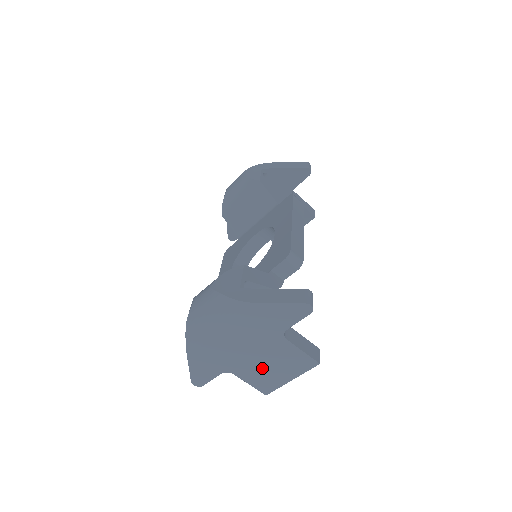
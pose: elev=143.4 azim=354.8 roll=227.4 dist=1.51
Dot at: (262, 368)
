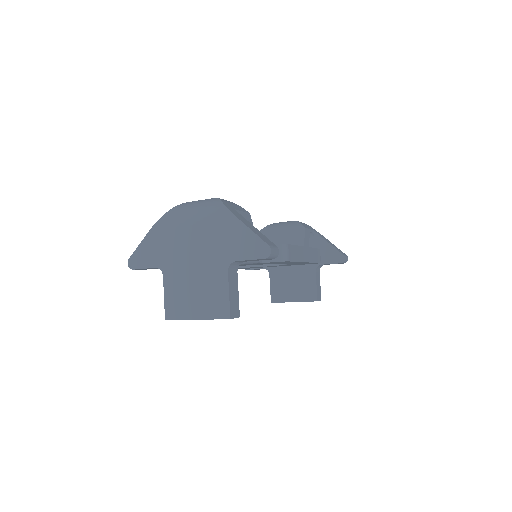
Dot at: (187, 287)
